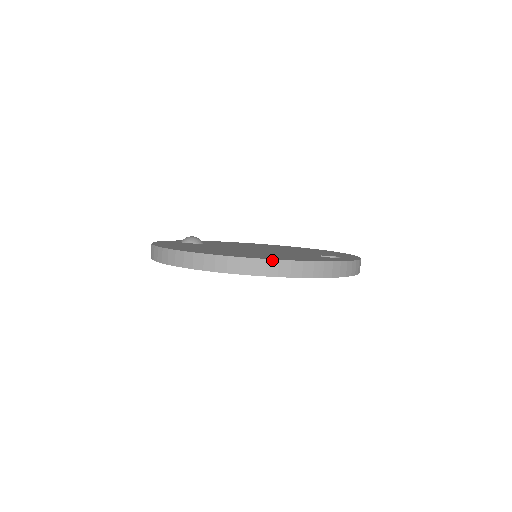
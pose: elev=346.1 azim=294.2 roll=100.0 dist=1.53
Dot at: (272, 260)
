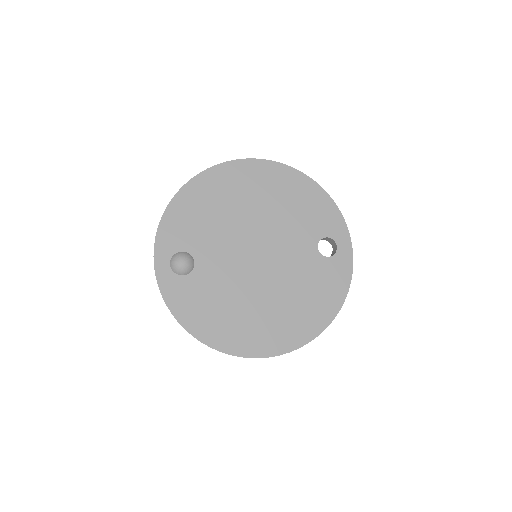
Dot at: occluded
